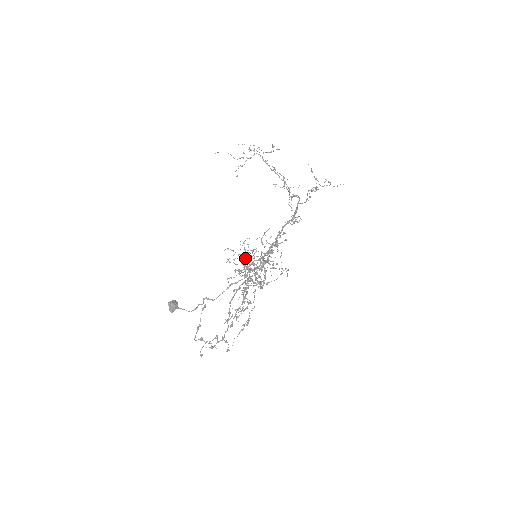
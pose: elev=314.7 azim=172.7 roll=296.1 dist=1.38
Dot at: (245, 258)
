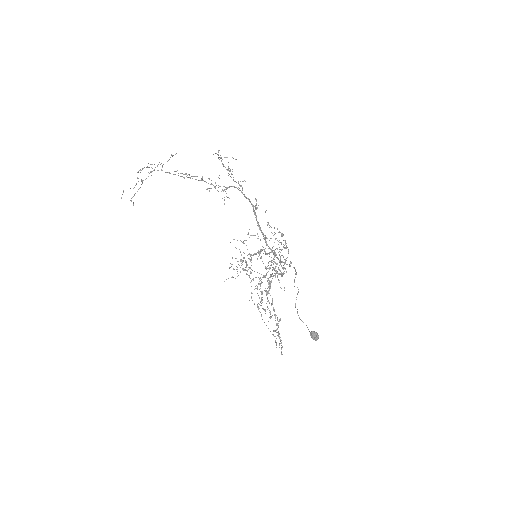
Dot at: occluded
